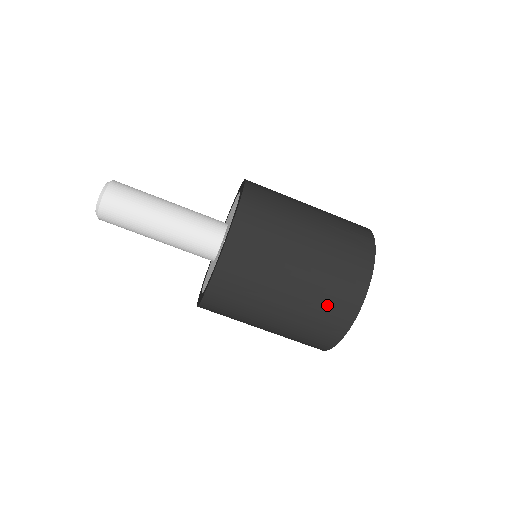
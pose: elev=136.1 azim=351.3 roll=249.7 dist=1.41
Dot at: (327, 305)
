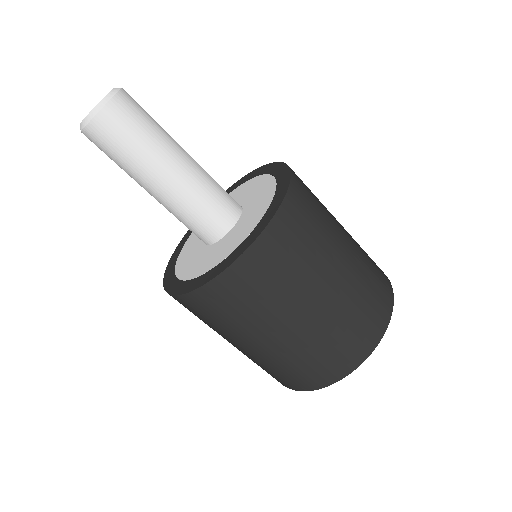
Dot at: (265, 370)
